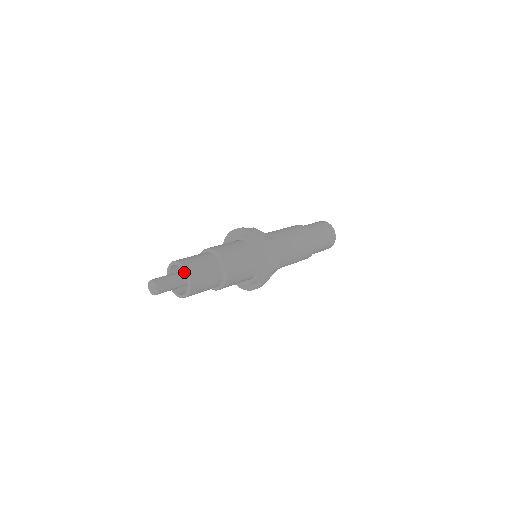
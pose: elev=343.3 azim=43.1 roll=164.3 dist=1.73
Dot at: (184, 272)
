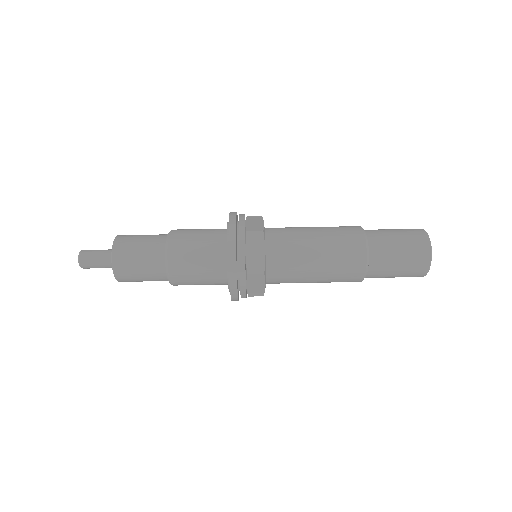
Dot at: occluded
